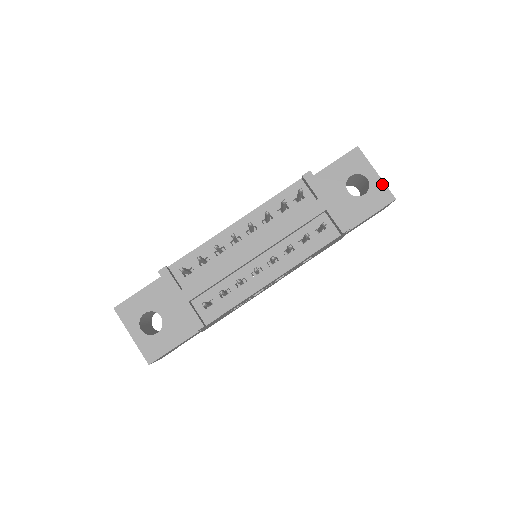
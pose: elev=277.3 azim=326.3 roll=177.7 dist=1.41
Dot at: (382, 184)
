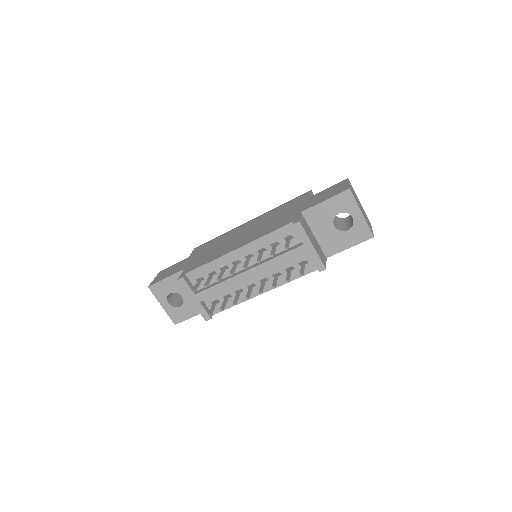
Dot at: (365, 224)
